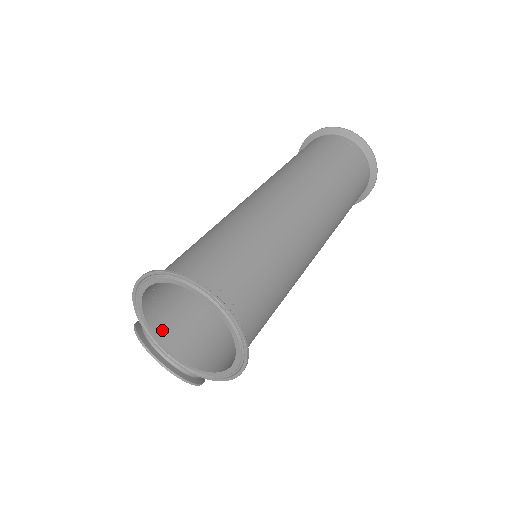
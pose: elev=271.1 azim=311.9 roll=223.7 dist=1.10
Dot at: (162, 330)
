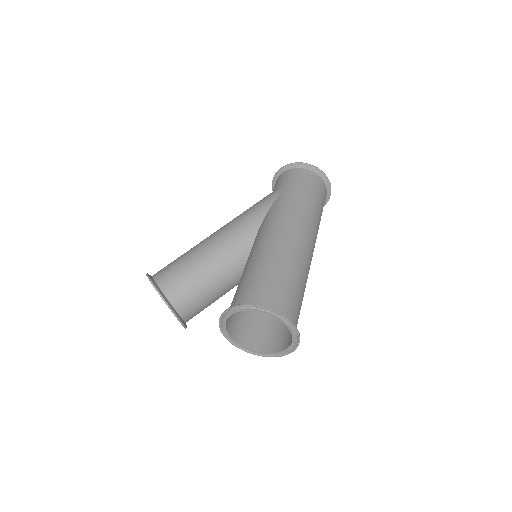
Dot at: (228, 322)
